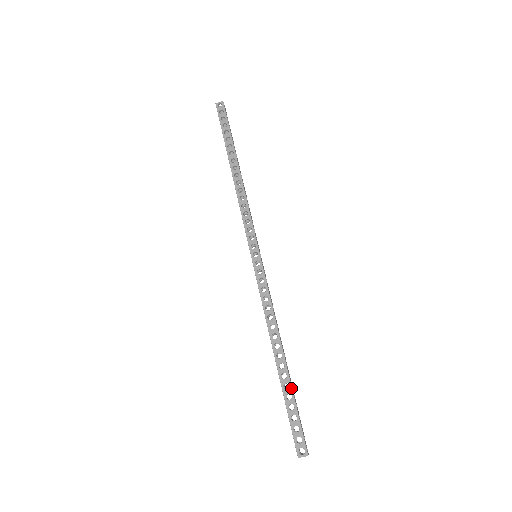
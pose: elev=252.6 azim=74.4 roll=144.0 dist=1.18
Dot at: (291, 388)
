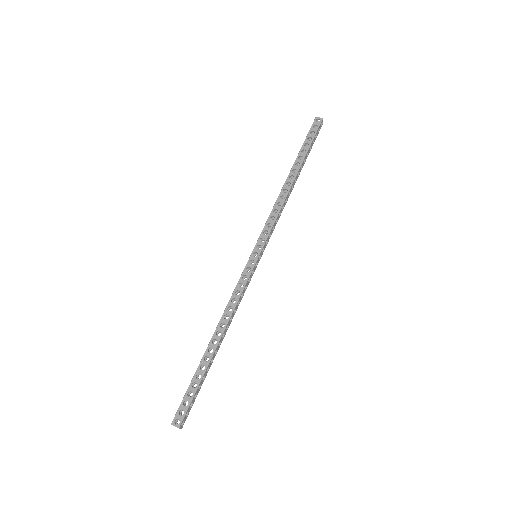
Dot at: (204, 371)
